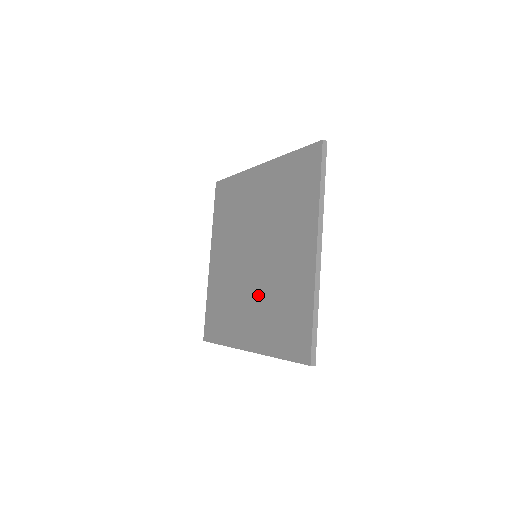
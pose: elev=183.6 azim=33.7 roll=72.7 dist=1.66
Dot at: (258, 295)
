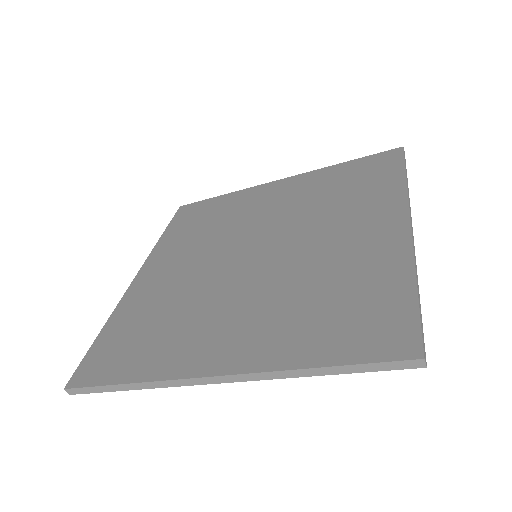
Dot at: (260, 291)
